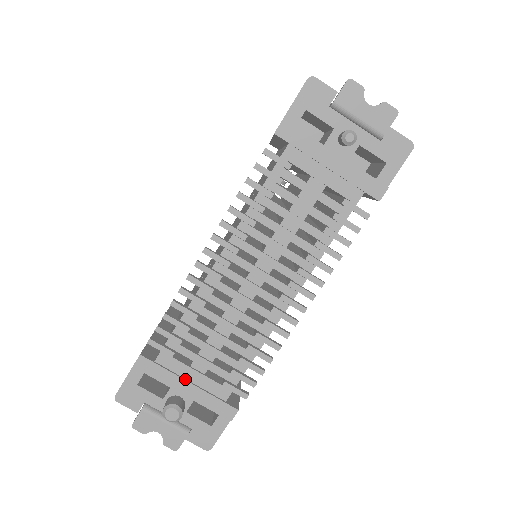
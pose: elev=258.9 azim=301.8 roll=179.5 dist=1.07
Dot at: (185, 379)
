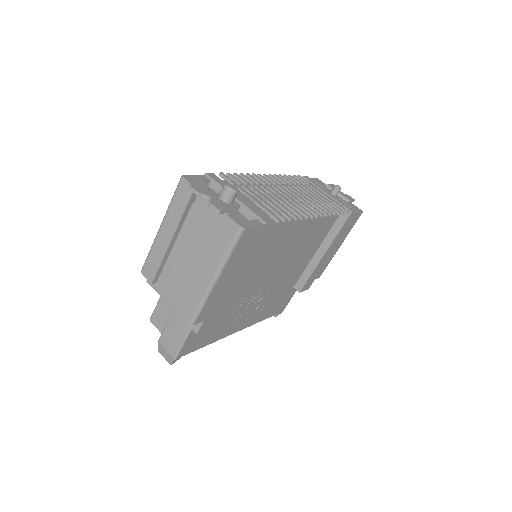
Dot at: (238, 195)
